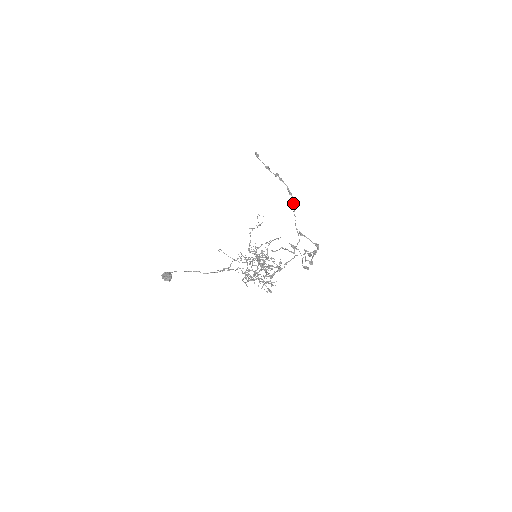
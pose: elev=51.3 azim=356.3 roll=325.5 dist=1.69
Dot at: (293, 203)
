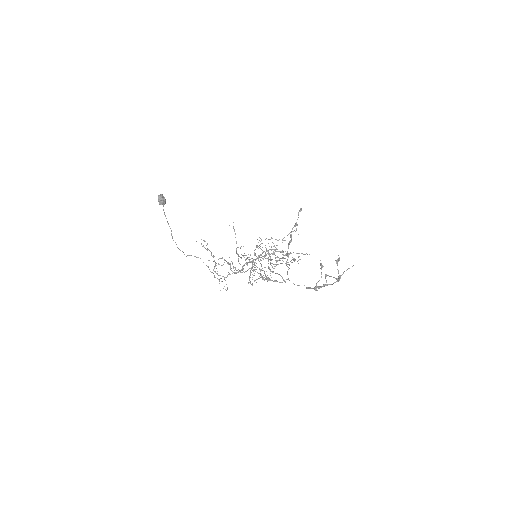
Dot at: occluded
